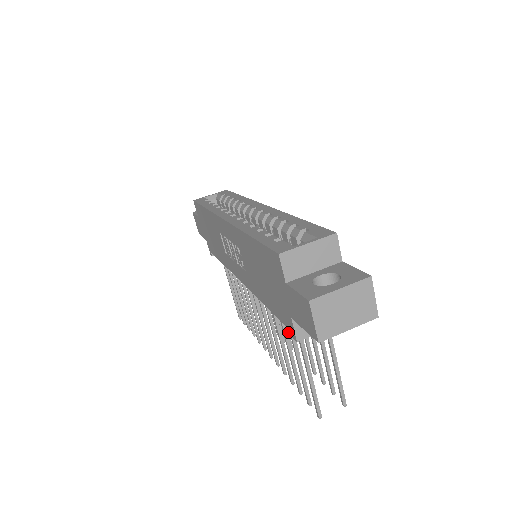
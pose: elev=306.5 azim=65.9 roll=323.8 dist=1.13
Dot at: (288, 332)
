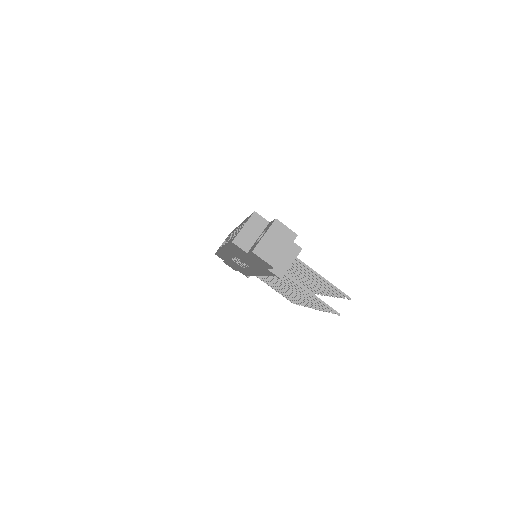
Dot at: (311, 286)
